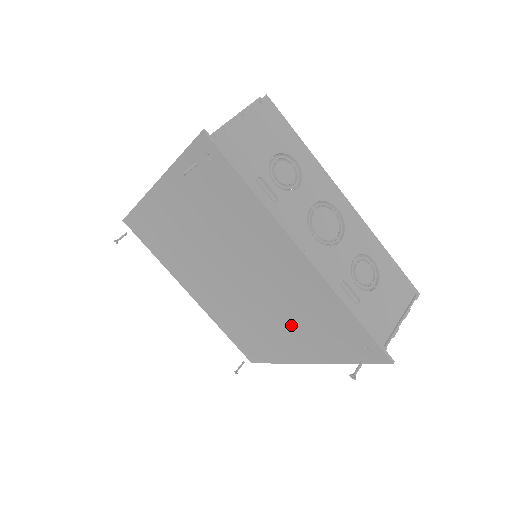
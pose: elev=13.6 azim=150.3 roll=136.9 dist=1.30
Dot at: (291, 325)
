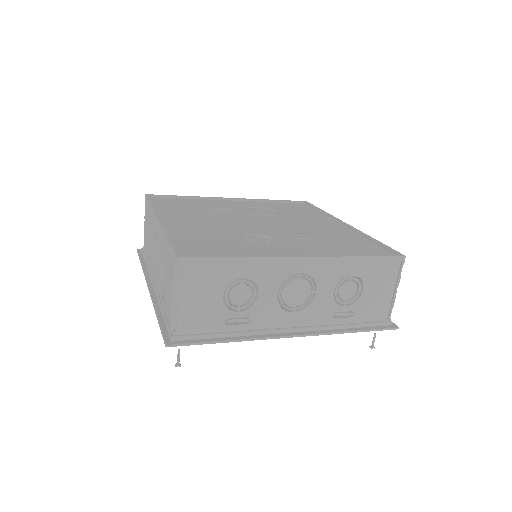
Dot at: occluded
